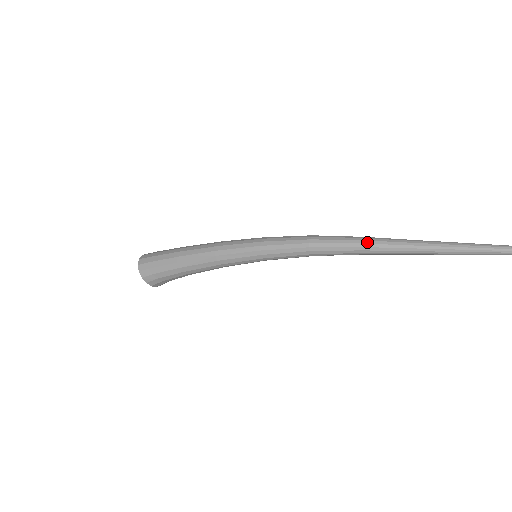
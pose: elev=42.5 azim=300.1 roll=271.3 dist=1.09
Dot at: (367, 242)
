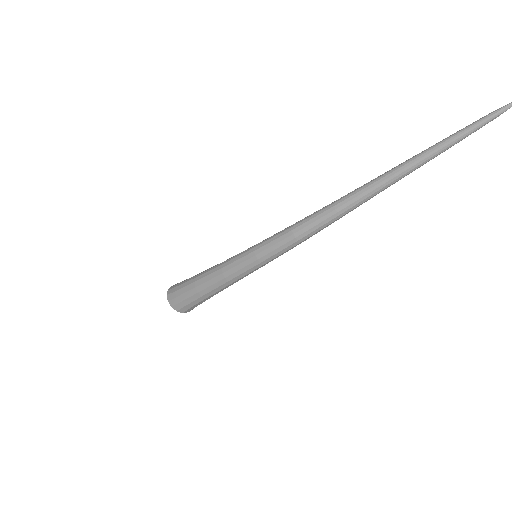
Dot at: (342, 212)
